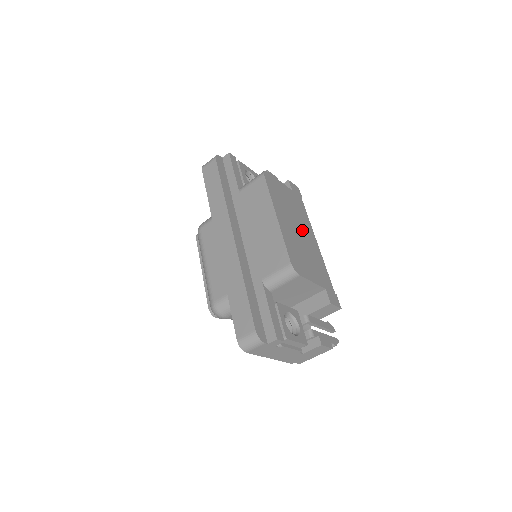
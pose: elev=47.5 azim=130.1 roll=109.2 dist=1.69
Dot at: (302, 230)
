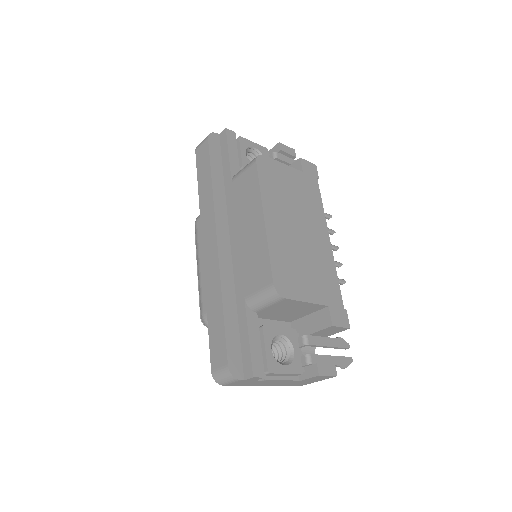
Dot at: (306, 228)
